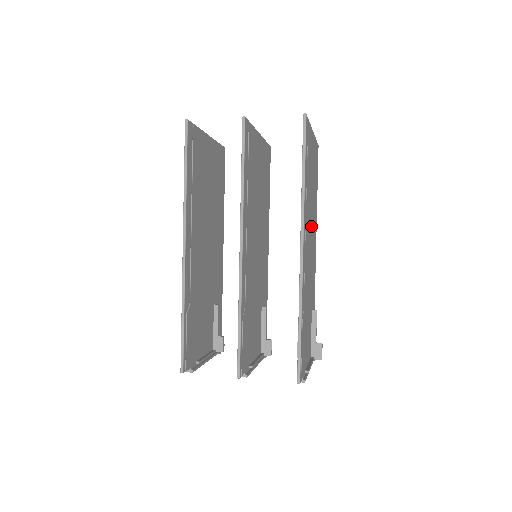
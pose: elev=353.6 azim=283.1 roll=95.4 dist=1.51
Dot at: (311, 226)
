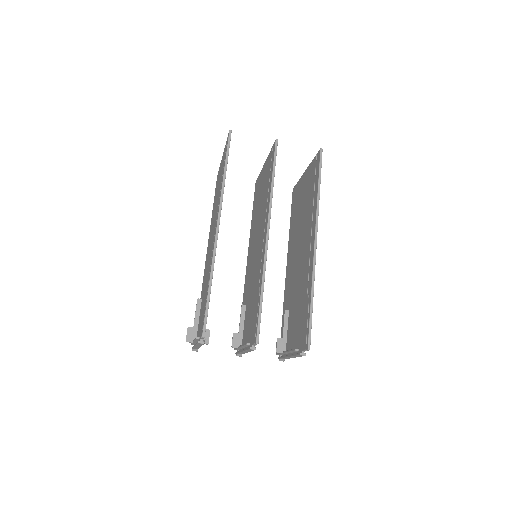
Dot at: occluded
